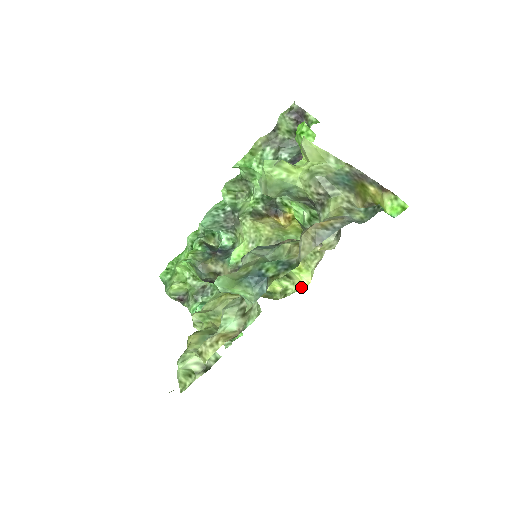
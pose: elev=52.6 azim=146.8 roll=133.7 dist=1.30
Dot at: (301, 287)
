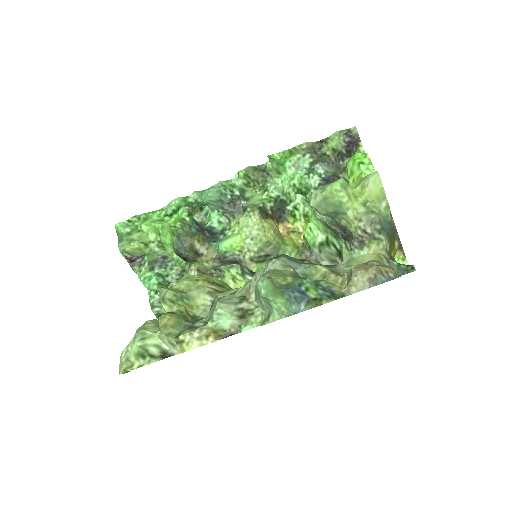
Dot at: occluded
